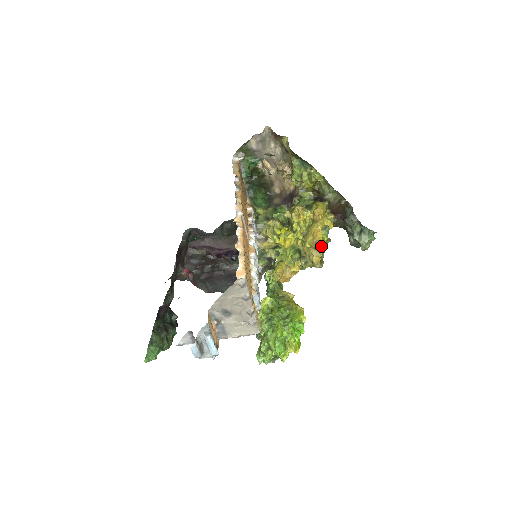
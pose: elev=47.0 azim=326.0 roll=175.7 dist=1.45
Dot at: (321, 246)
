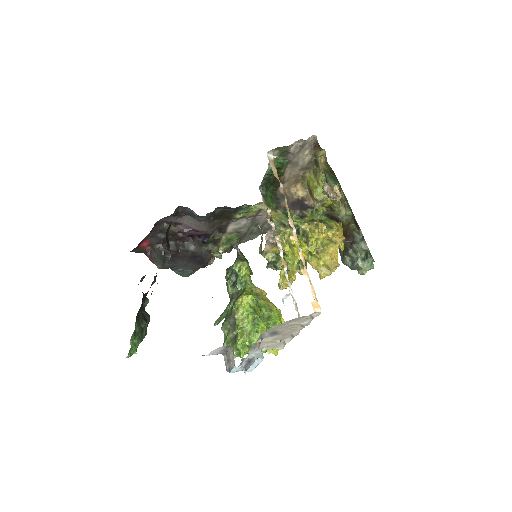
Dot at: (335, 267)
